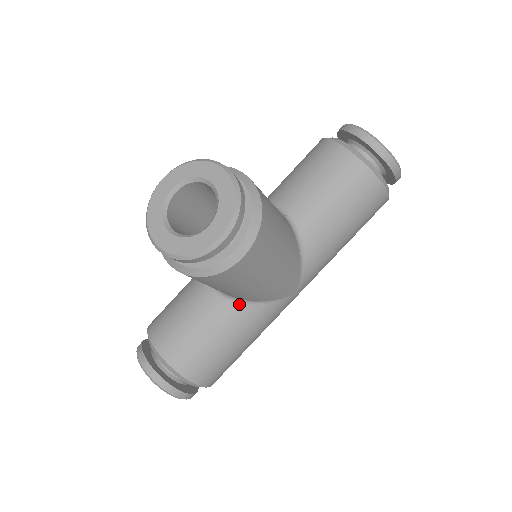
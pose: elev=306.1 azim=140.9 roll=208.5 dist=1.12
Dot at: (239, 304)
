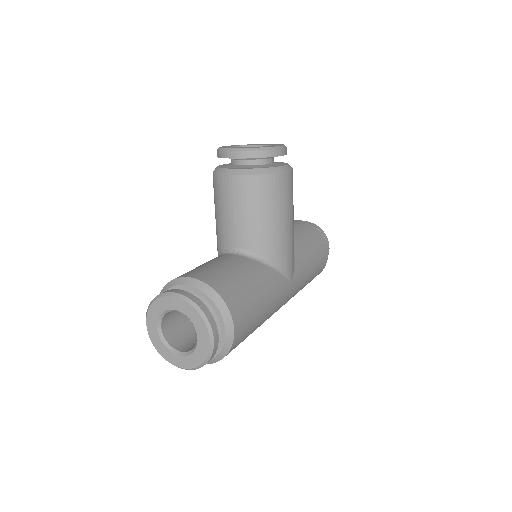
Dot at: (258, 262)
